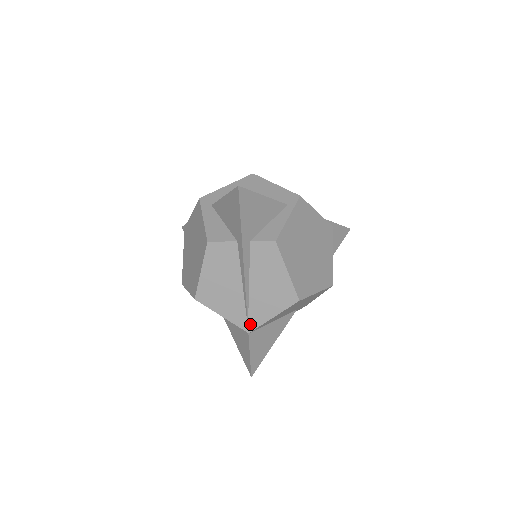
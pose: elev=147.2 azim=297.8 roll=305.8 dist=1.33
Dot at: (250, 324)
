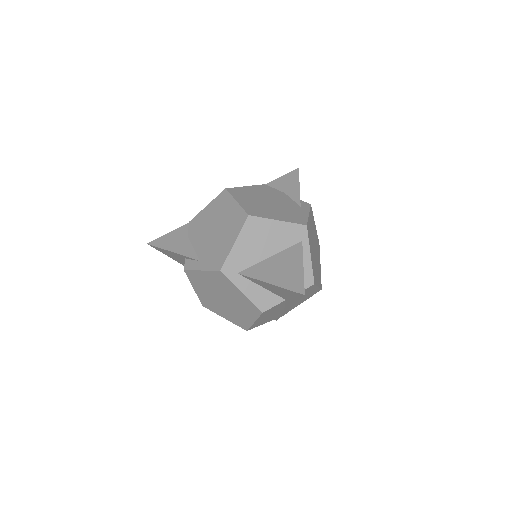
Dot at: (285, 313)
